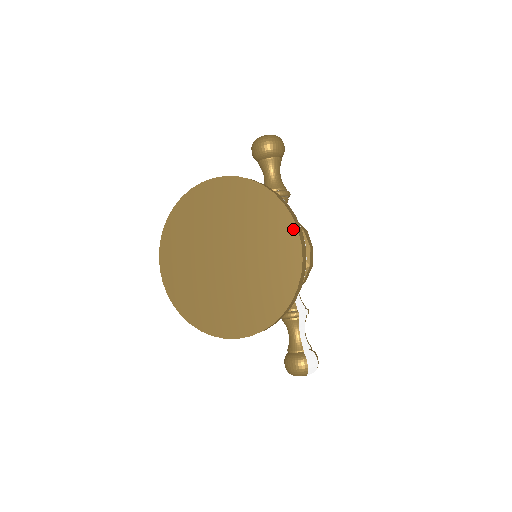
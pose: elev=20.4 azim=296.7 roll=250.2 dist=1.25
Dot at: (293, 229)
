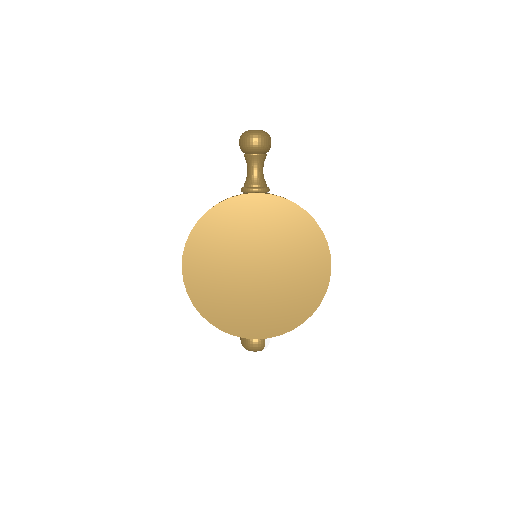
Dot at: (327, 255)
